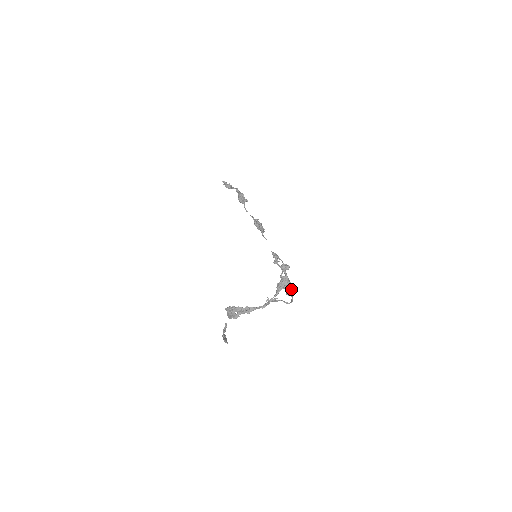
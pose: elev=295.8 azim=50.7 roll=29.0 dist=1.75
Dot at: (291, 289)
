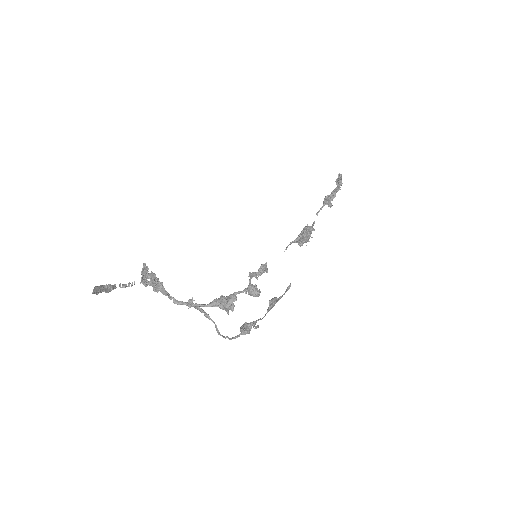
Dot at: (249, 327)
